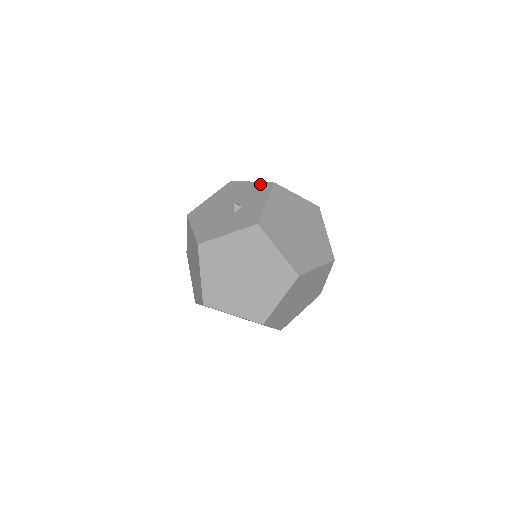
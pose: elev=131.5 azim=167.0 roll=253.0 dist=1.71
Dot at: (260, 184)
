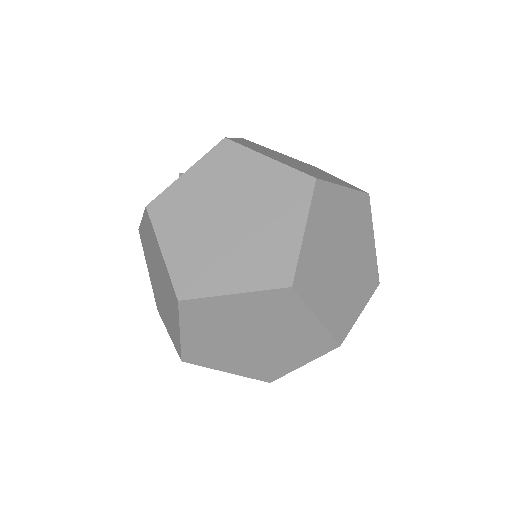
Dot at: occluded
